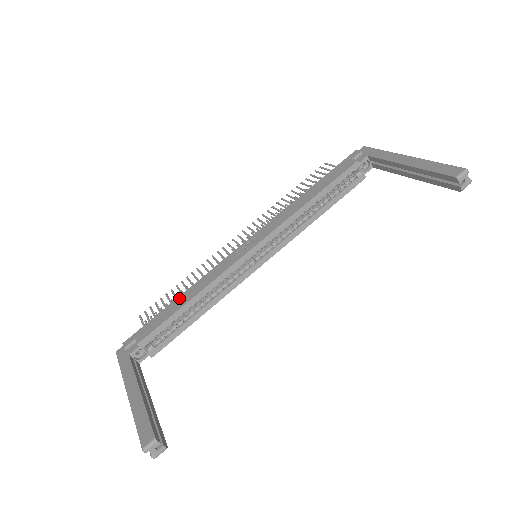
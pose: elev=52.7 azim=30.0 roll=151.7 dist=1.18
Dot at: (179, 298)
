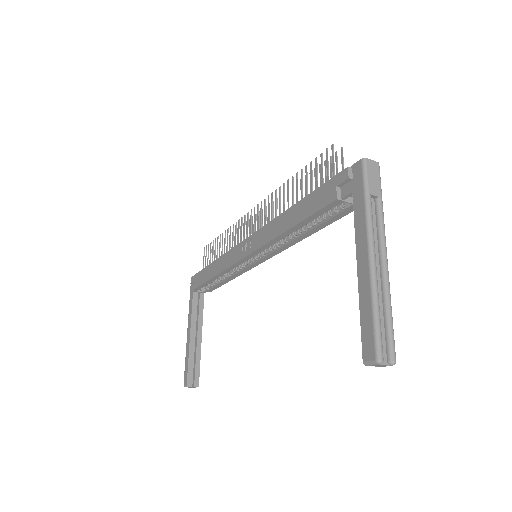
Dot at: (212, 265)
